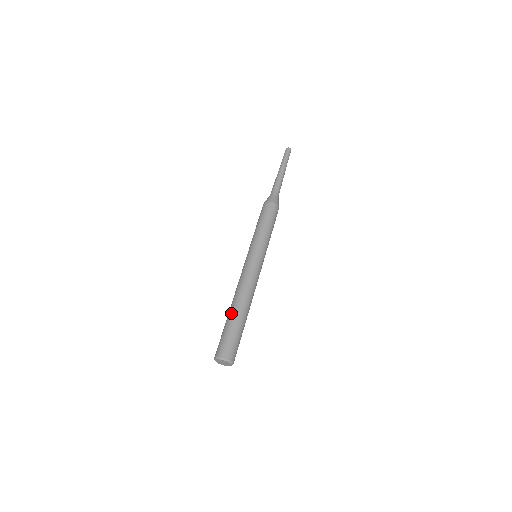
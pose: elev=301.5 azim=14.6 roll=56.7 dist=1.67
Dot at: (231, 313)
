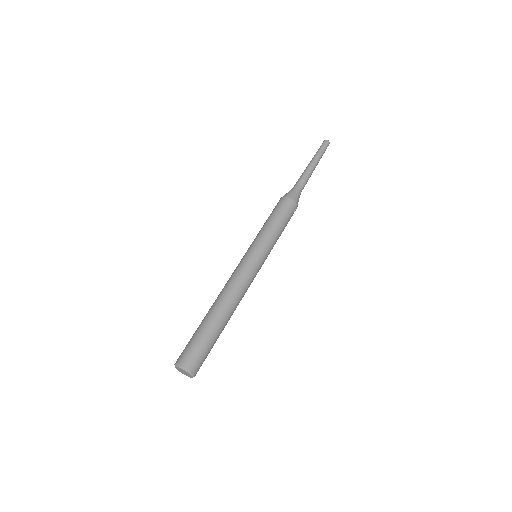
Dot at: (209, 316)
